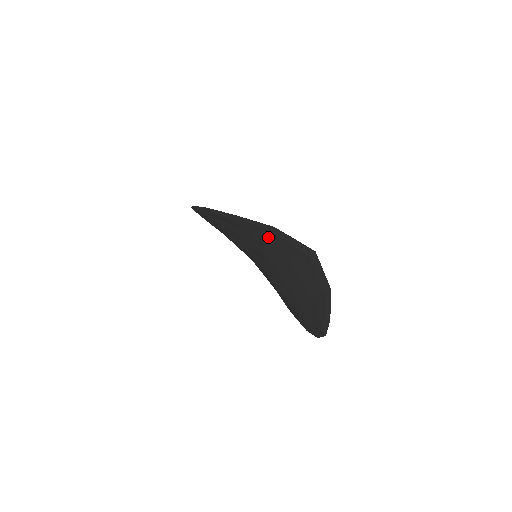
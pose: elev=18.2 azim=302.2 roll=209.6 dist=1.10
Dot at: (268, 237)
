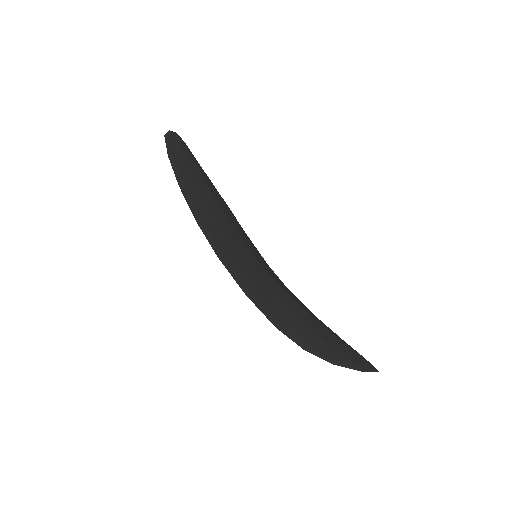
Dot at: occluded
